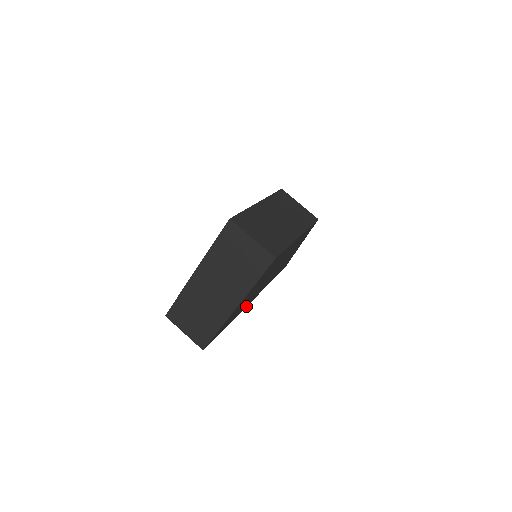
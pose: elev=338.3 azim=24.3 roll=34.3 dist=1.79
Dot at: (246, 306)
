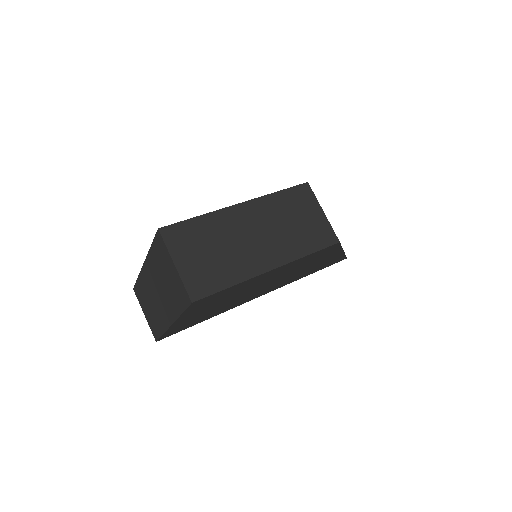
Dot at: occluded
